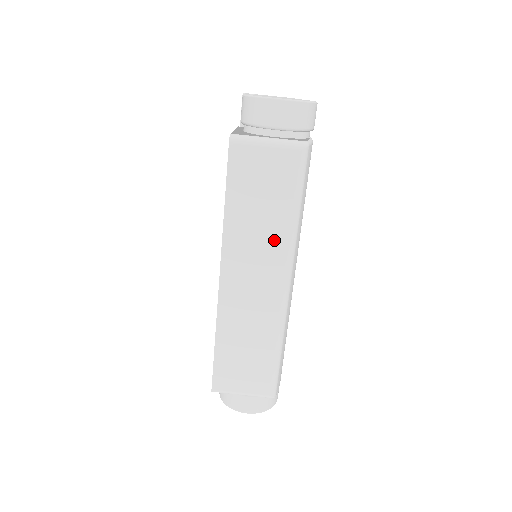
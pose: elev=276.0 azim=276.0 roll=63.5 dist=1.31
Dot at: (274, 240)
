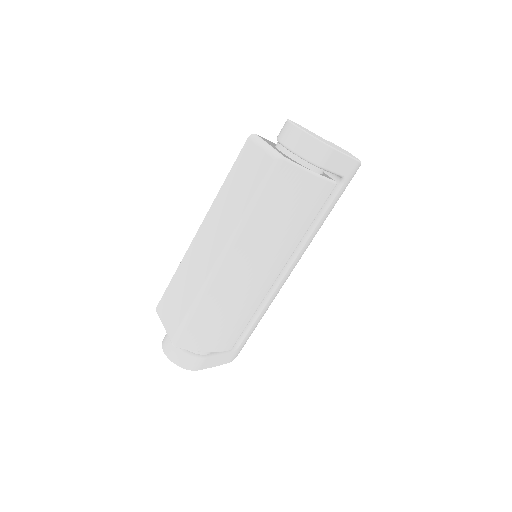
Dot at: (232, 218)
